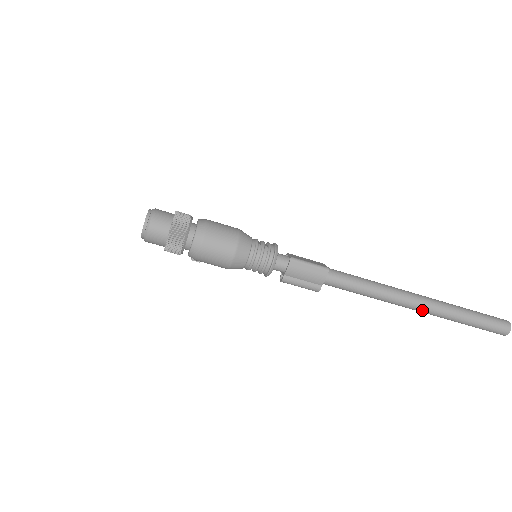
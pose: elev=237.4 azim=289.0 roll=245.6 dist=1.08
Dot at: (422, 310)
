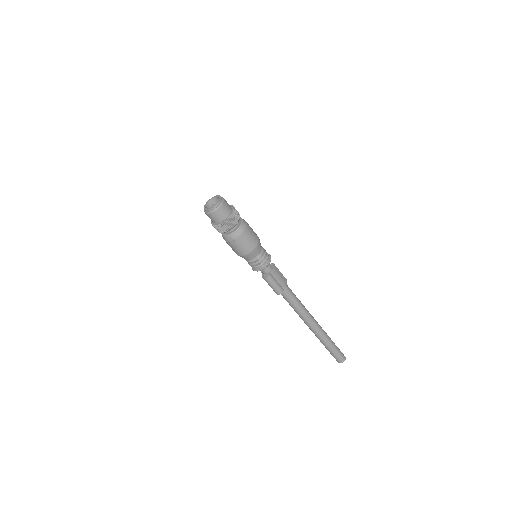
Dot at: (318, 328)
